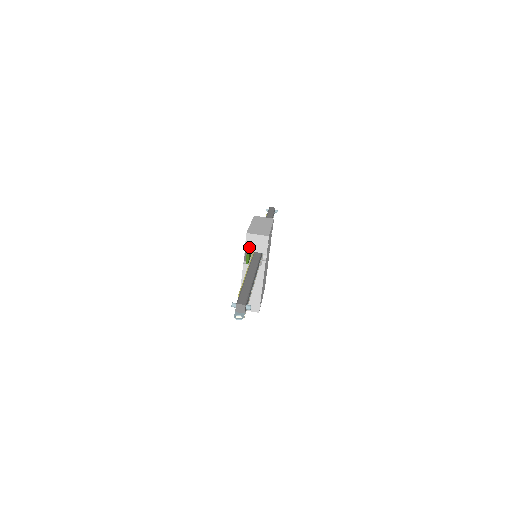
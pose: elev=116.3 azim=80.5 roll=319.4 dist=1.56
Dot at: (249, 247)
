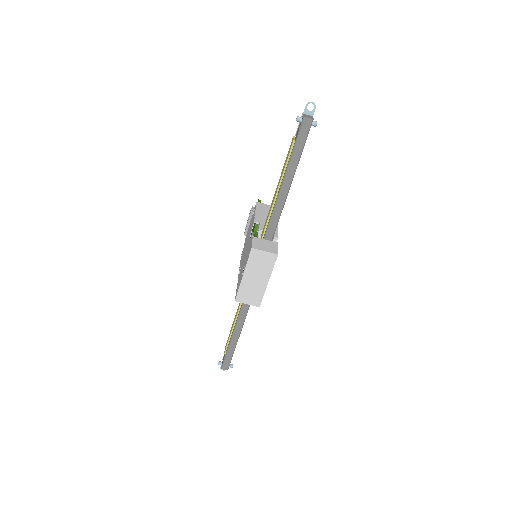
Dot at: occluded
